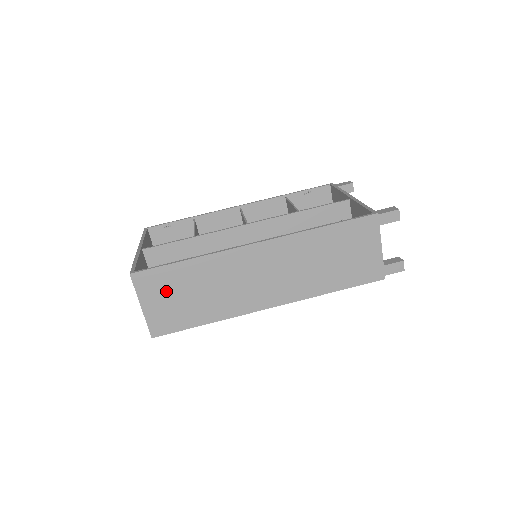
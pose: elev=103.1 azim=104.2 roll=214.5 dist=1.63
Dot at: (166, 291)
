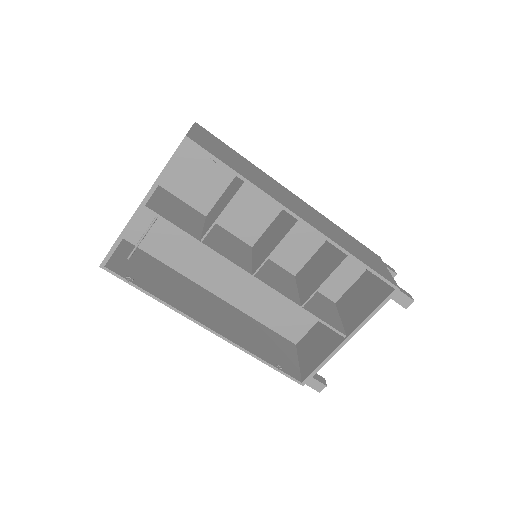
Dot at: (132, 269)
